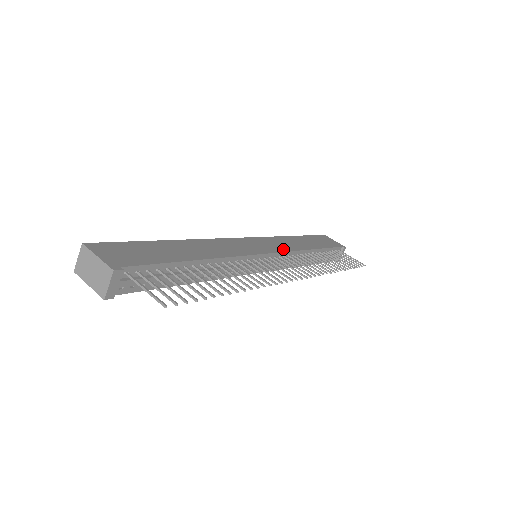
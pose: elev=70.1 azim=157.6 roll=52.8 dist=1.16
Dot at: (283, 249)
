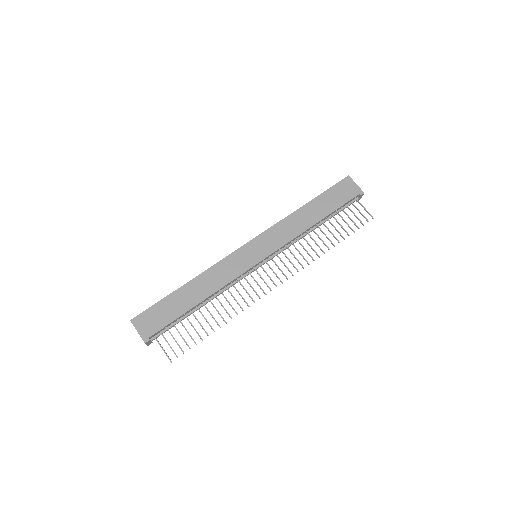
Dot at: (279, 244)
